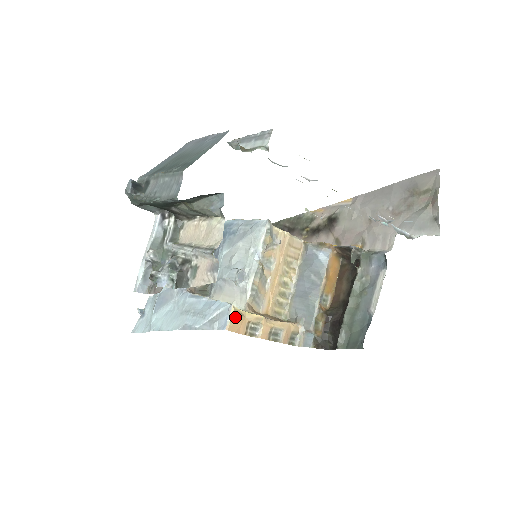
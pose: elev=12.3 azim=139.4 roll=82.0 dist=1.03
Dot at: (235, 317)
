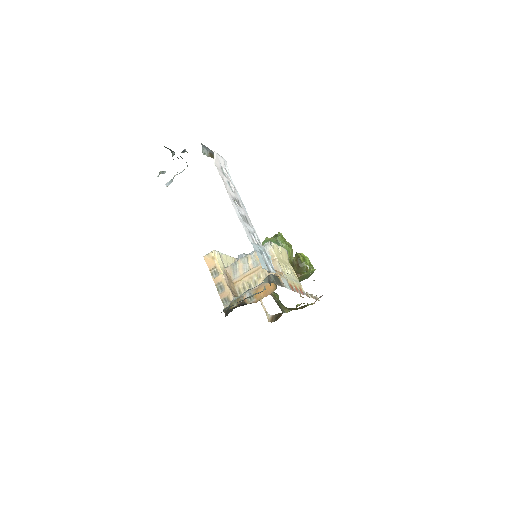
Dot at: (211, 256)
